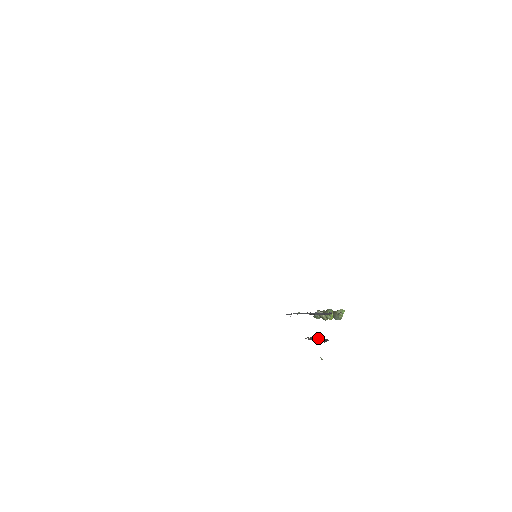
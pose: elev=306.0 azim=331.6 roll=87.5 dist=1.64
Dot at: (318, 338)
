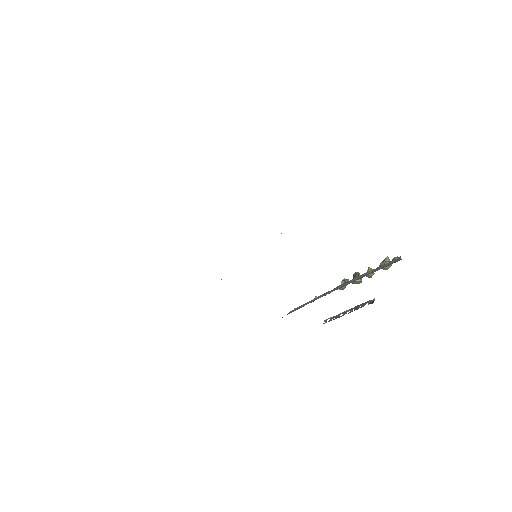
Dot at: (350, 309)
